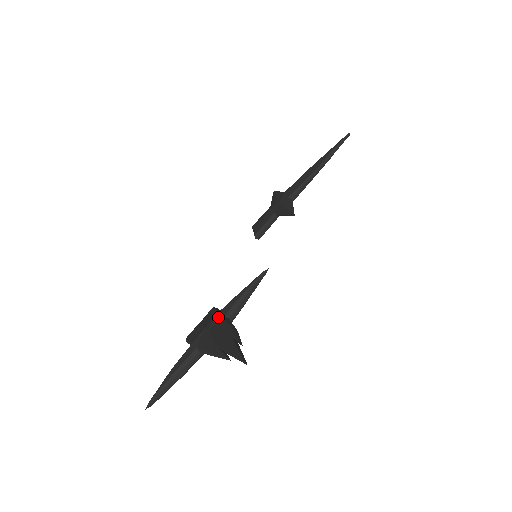
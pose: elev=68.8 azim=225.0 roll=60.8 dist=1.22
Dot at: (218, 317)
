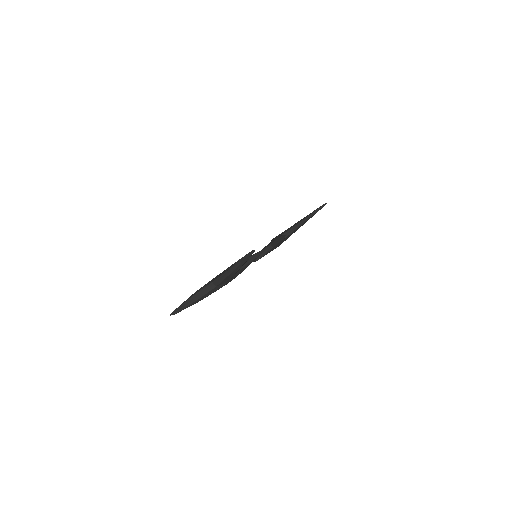
Dot at: occluded
